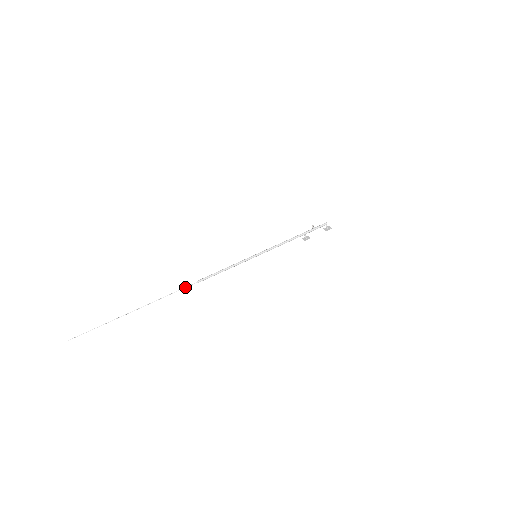
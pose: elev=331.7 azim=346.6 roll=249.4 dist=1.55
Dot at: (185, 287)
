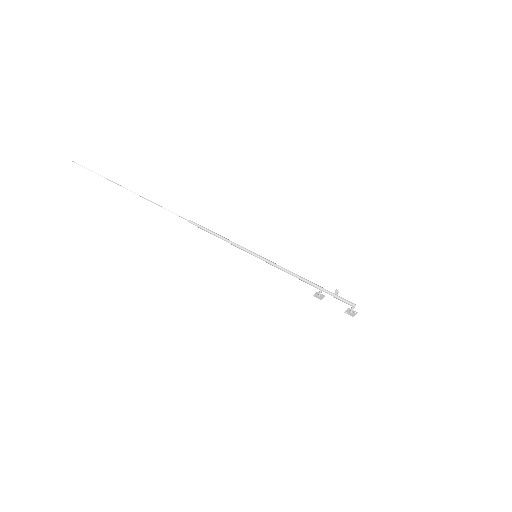
Dot at: occluded
